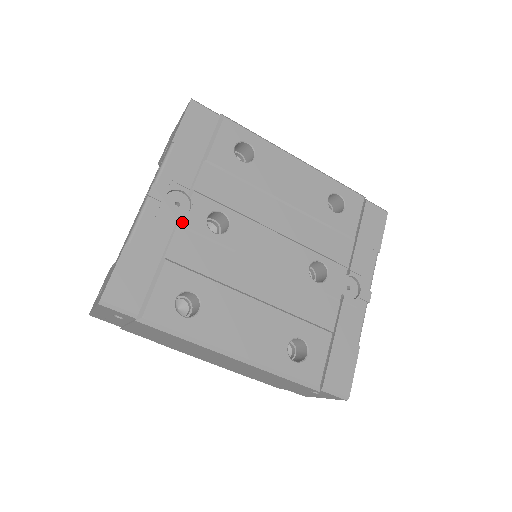
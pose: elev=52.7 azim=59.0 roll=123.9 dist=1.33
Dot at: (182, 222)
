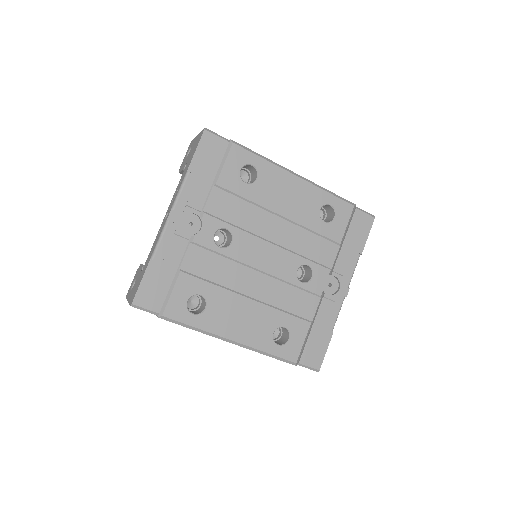
Dot at: (194, 240)
